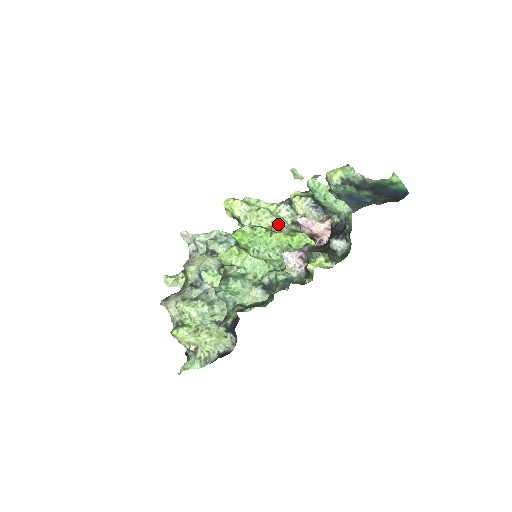
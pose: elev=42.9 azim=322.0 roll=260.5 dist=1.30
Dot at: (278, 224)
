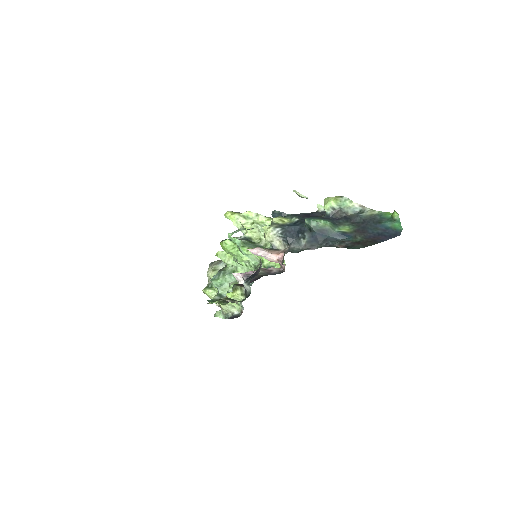
Dot at: occluded
